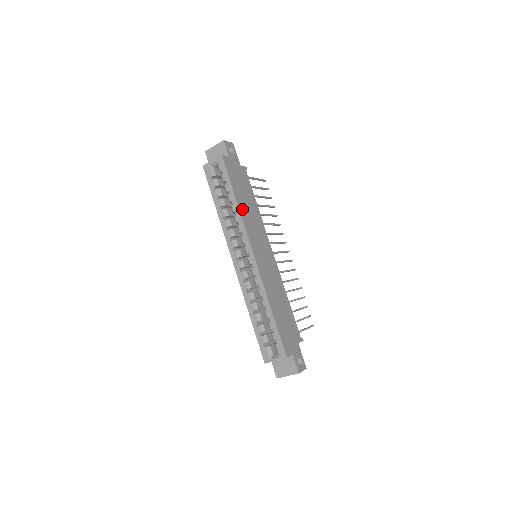
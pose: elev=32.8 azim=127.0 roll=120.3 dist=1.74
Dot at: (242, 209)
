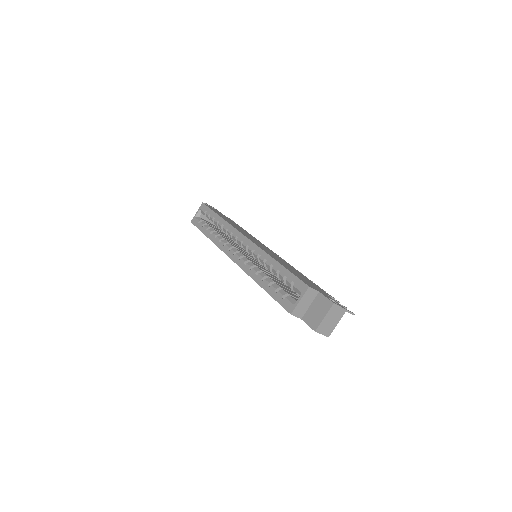
Dot at: (229, 222)
